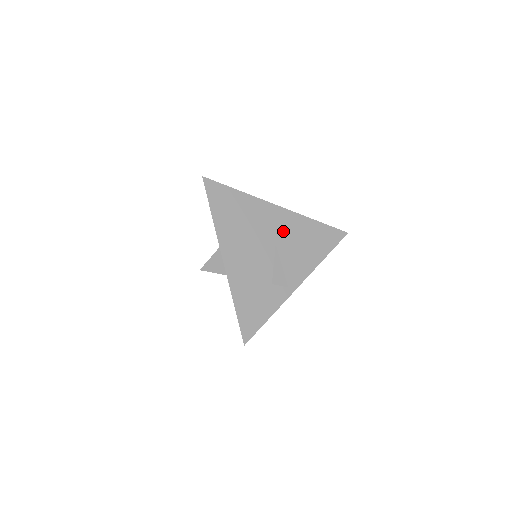
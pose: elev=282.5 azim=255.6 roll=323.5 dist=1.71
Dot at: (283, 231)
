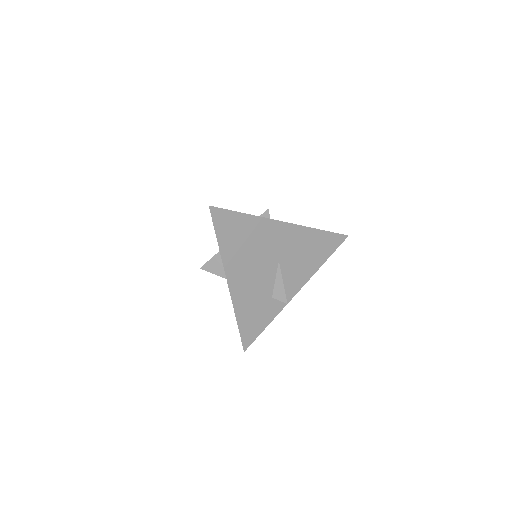
Dot at: (287, 247)
